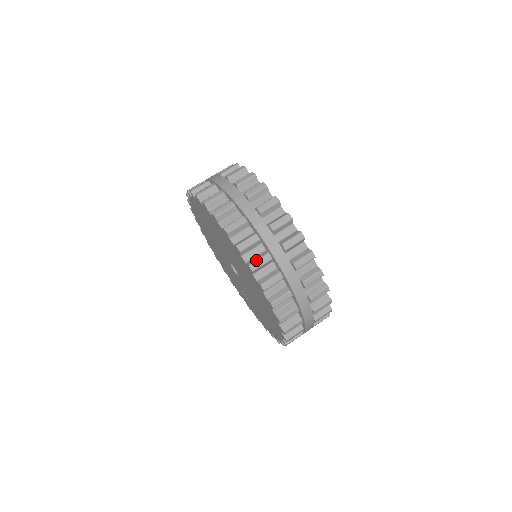
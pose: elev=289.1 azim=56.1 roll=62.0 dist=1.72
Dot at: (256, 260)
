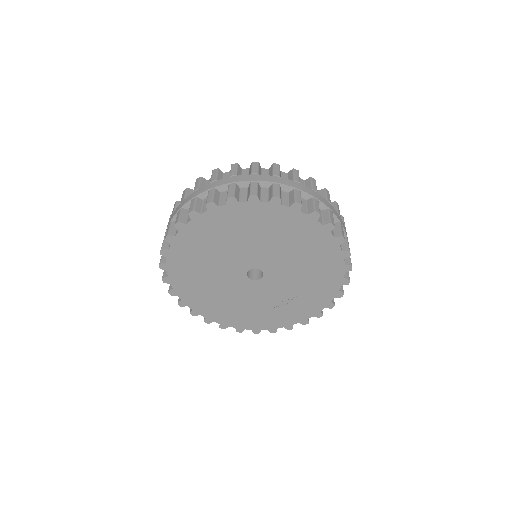
Dot at: (272, 191)
